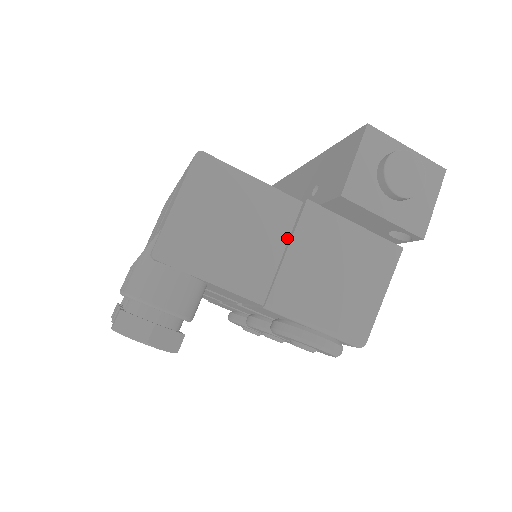
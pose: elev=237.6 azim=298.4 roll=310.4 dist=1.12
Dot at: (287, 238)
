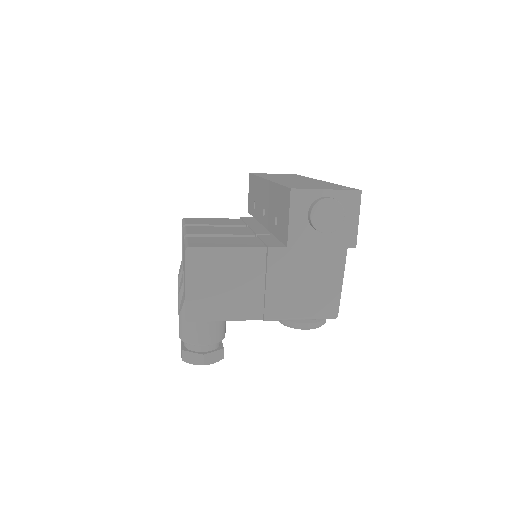
Dot at: (264, 274)
